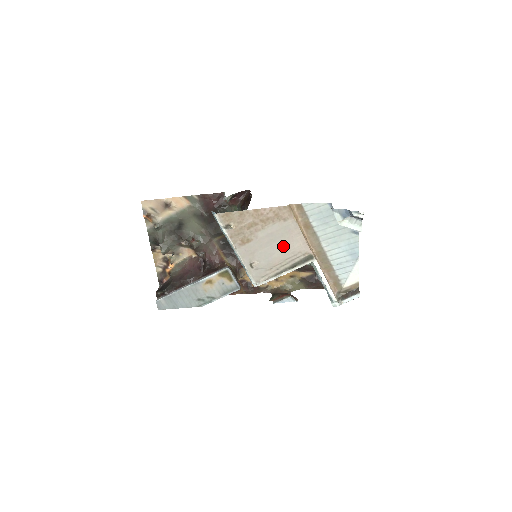
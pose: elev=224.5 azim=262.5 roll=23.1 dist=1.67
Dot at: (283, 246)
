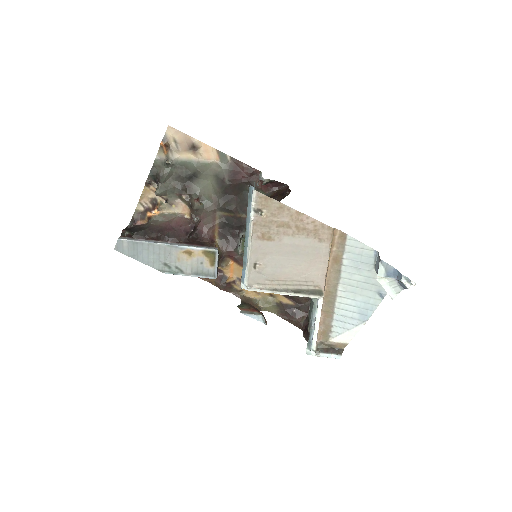
Dot at: (300, 265)
